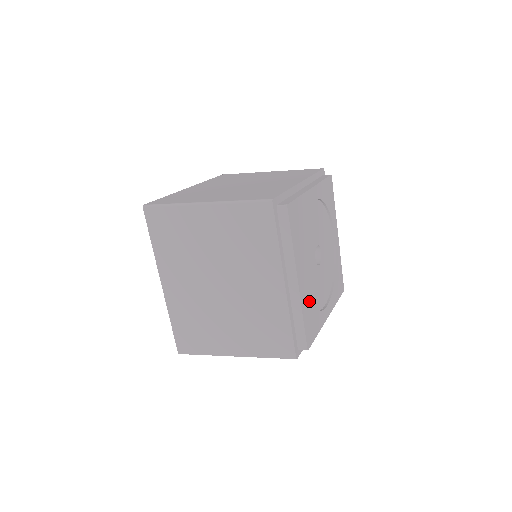
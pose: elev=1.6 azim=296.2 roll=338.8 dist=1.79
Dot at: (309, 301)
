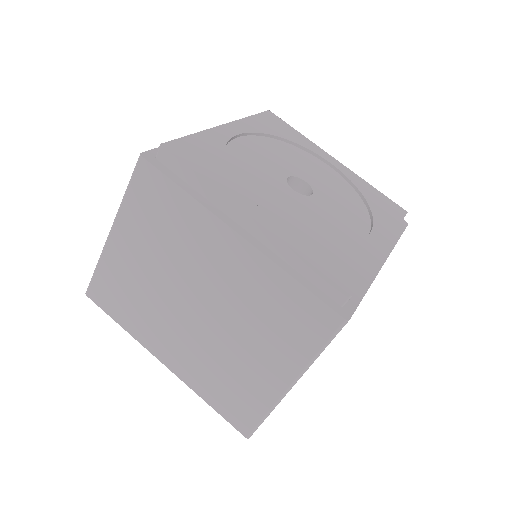
Dot at: (313, 237)
